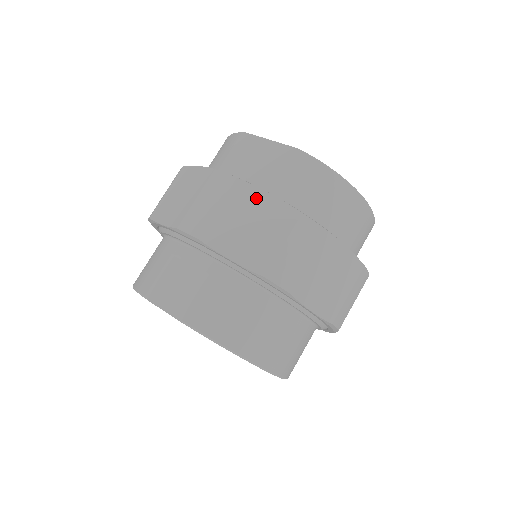
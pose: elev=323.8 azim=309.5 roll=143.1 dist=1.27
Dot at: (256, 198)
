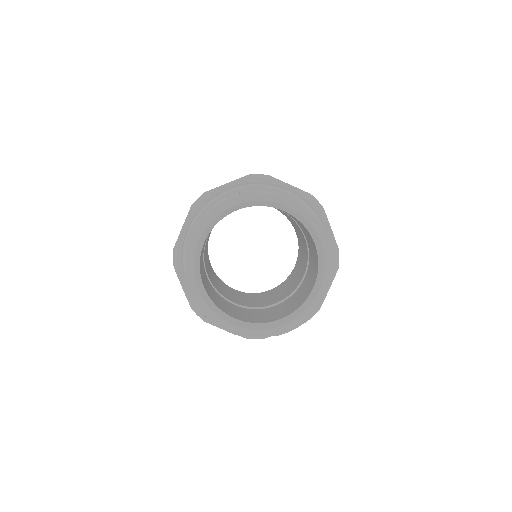
Dot at: occluded
